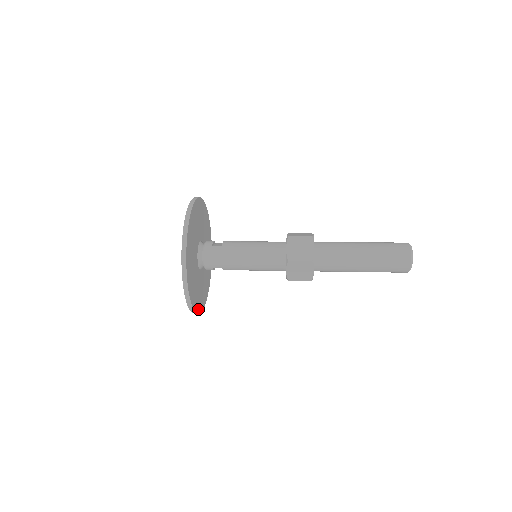
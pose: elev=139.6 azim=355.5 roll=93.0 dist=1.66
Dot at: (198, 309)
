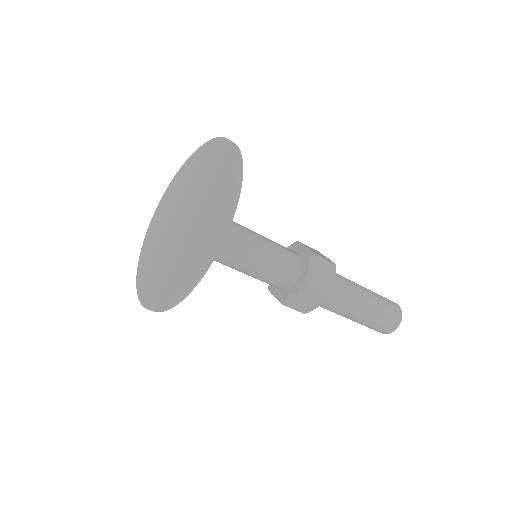
Dot at: occluded
